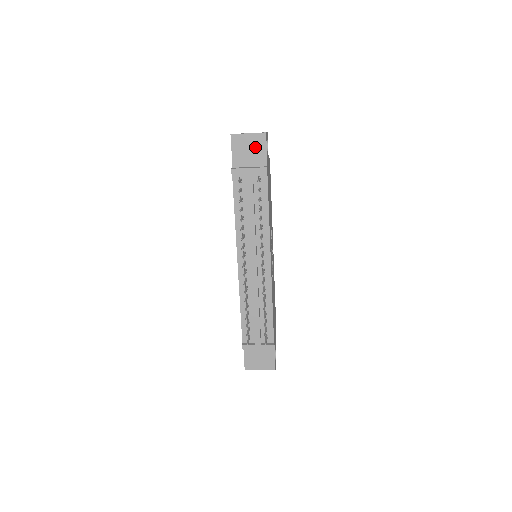
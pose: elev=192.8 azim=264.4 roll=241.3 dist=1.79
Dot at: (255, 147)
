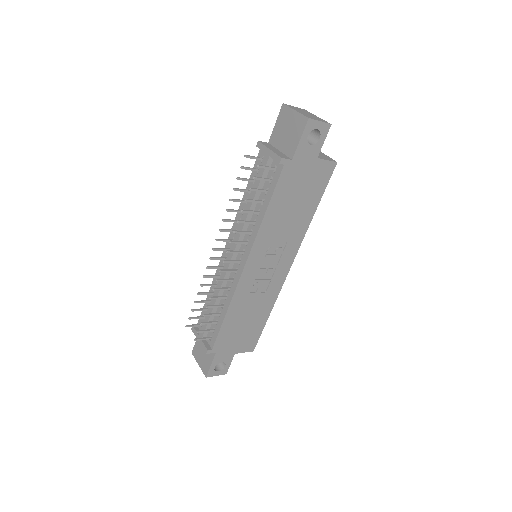
Dot at: (293, 130)
